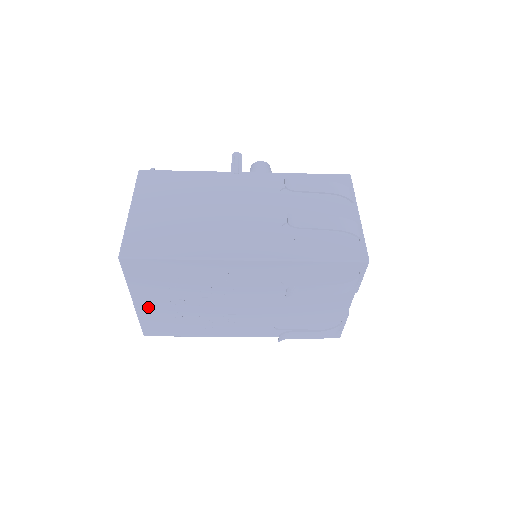
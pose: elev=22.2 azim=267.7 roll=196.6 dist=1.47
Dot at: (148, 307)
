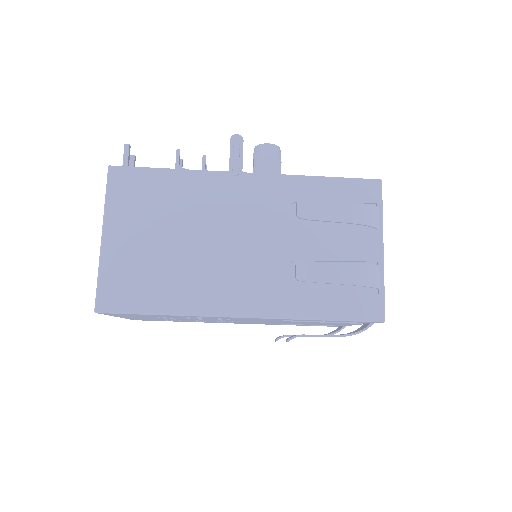
Dot at: occluded
